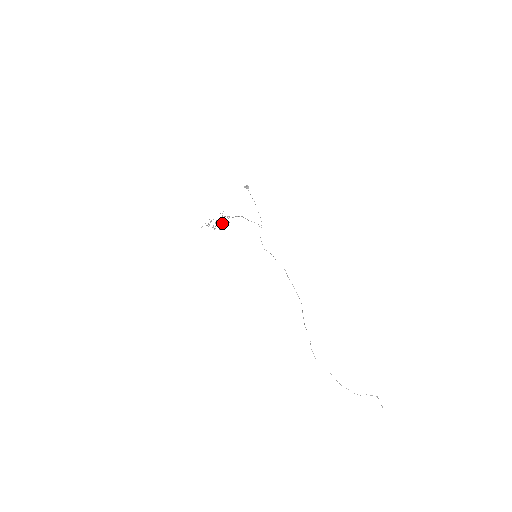
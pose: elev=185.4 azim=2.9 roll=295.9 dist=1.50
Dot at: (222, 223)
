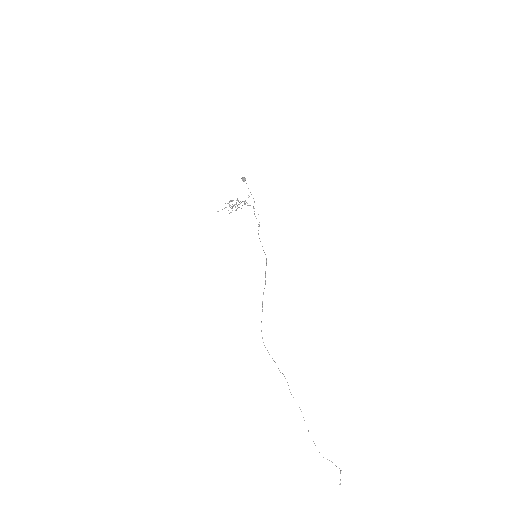
Dot at: (232, 208)
